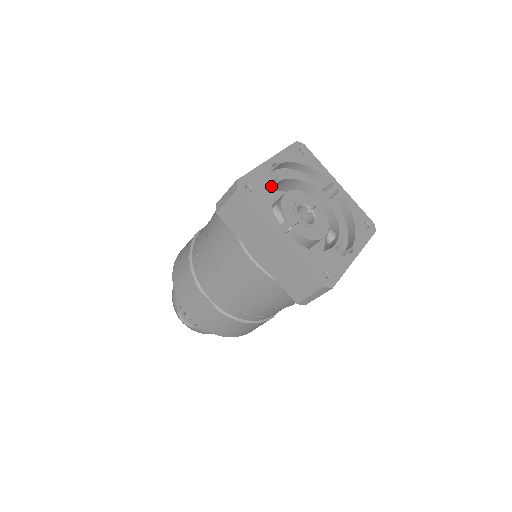
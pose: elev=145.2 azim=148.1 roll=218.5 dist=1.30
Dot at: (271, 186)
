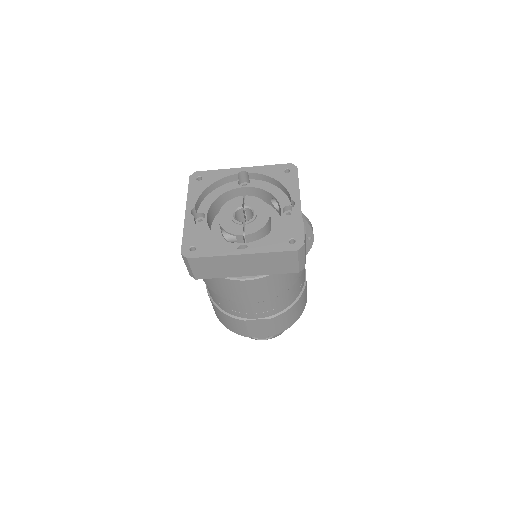
Dot at: (205, 226)
